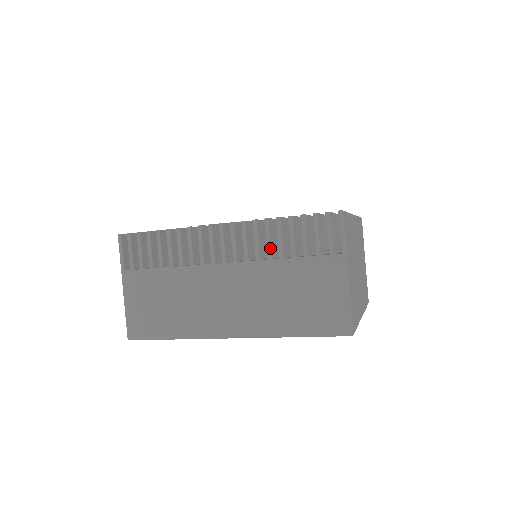
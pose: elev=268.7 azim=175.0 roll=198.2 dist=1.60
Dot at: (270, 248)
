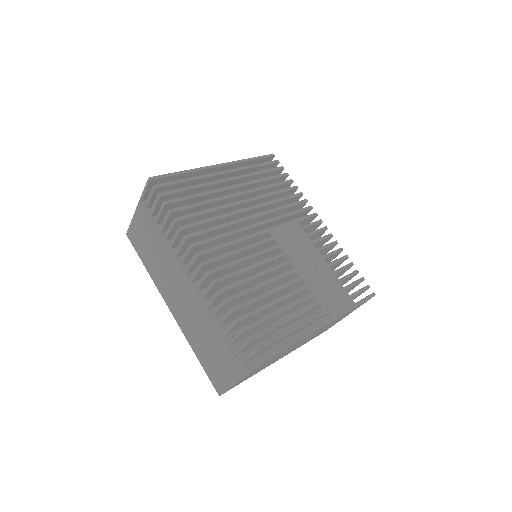
Dot at: (215, 314)
